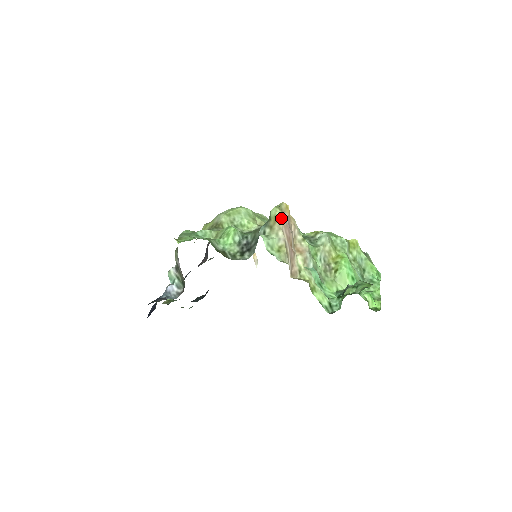
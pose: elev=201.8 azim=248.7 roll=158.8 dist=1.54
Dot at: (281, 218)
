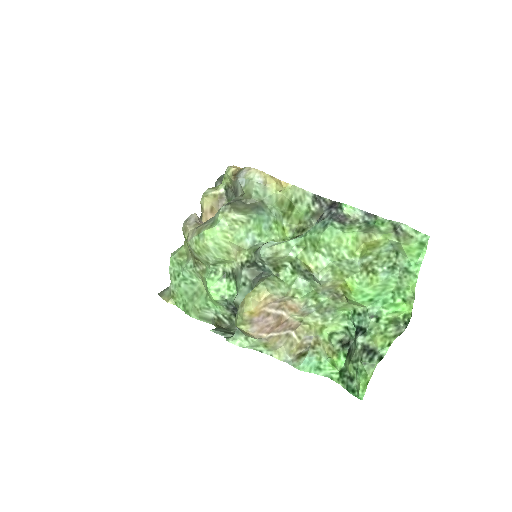
Dot at: (250, 331)
